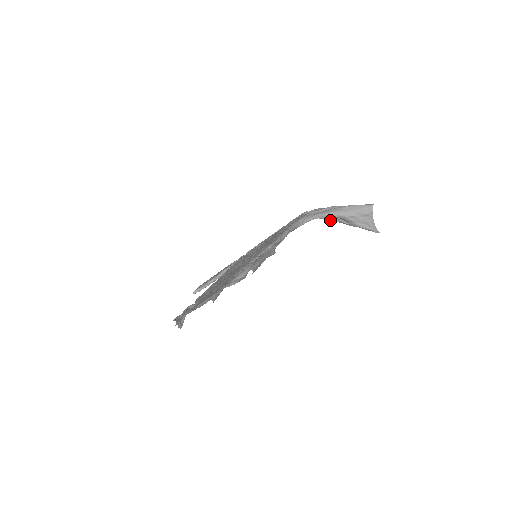
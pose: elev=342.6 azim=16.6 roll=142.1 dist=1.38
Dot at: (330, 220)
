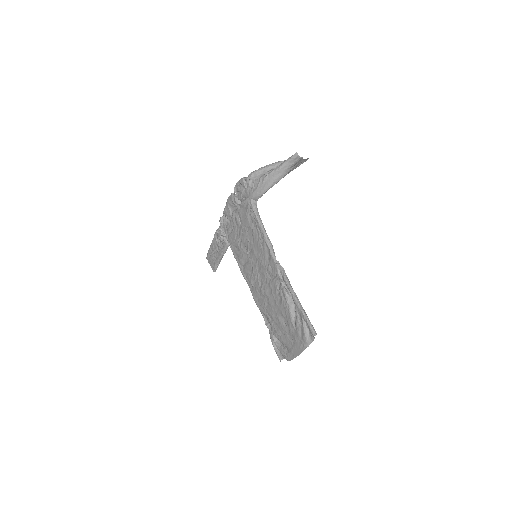
Dot at: occluded
